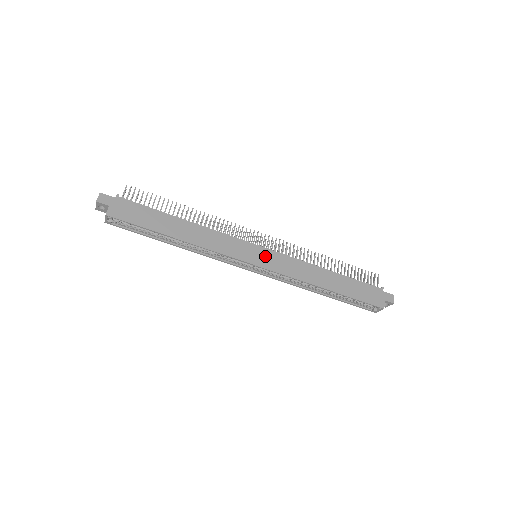
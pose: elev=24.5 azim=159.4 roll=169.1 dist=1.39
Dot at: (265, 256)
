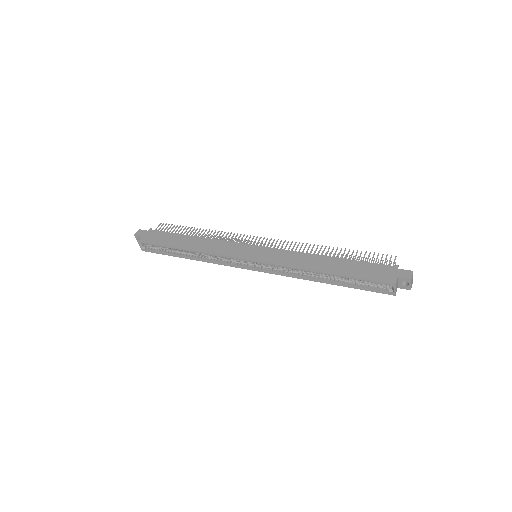
Dot at: (260, 252)
